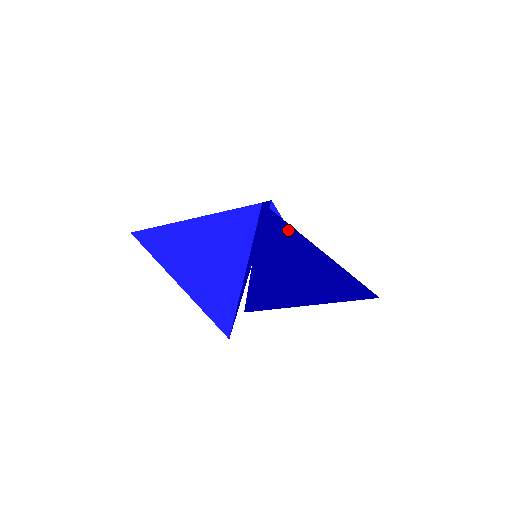
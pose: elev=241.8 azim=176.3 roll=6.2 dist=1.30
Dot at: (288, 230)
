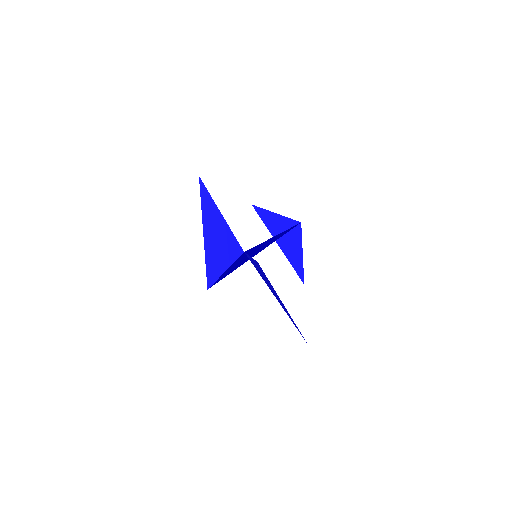
Dot at: occluded
